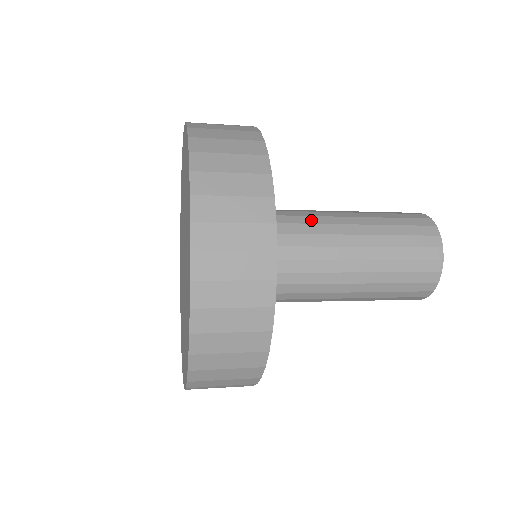
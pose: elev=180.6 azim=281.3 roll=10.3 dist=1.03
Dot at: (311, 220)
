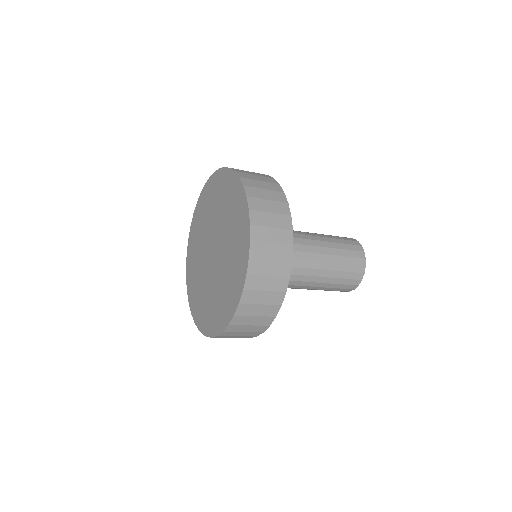
Dot at: occluded
